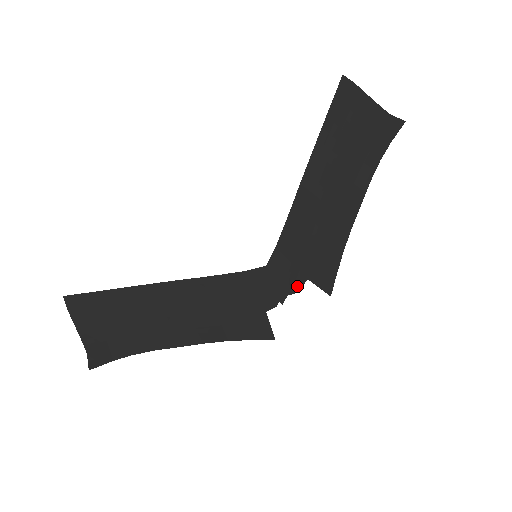
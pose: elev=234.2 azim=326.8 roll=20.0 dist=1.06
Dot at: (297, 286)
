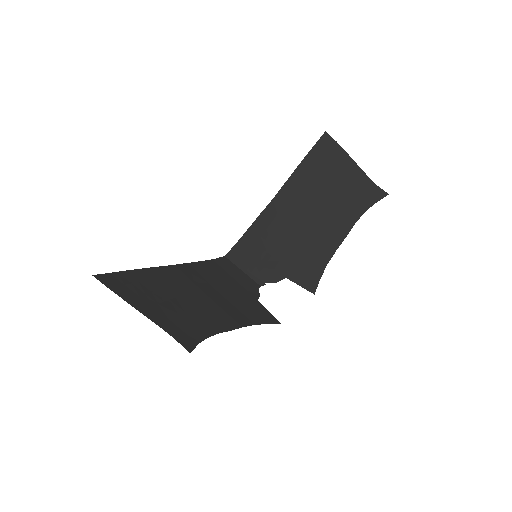
Dot at: (272, 281)
